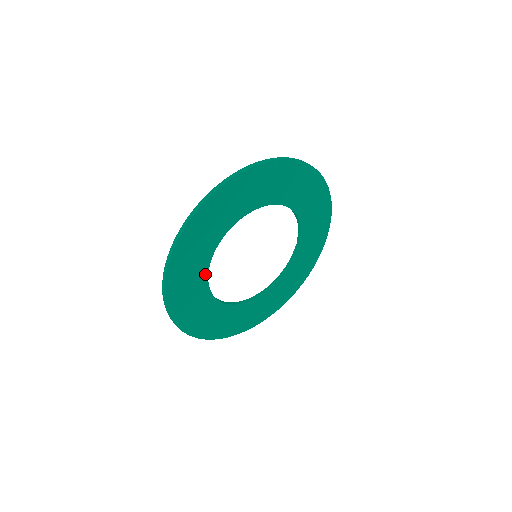
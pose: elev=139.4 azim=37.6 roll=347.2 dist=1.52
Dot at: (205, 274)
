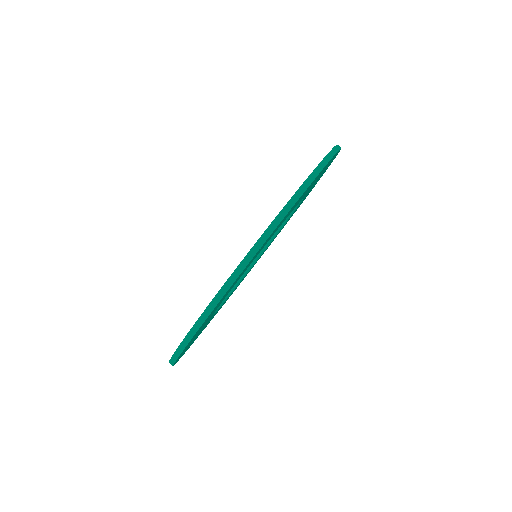
Dot at: occluded
